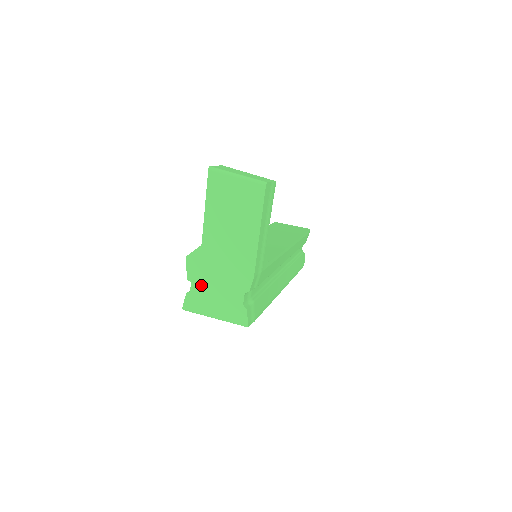
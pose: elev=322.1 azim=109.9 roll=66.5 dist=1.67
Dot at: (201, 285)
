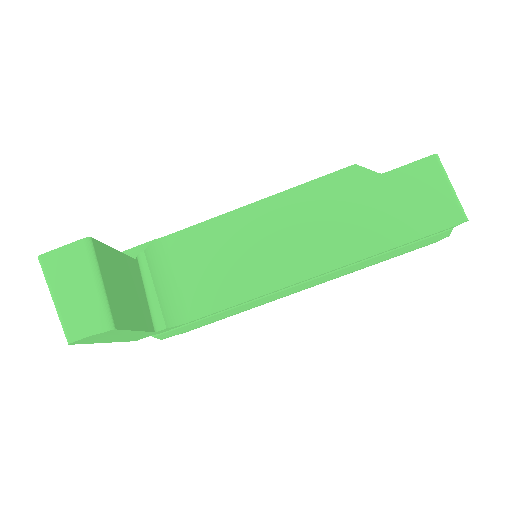
Dot at: occluded
